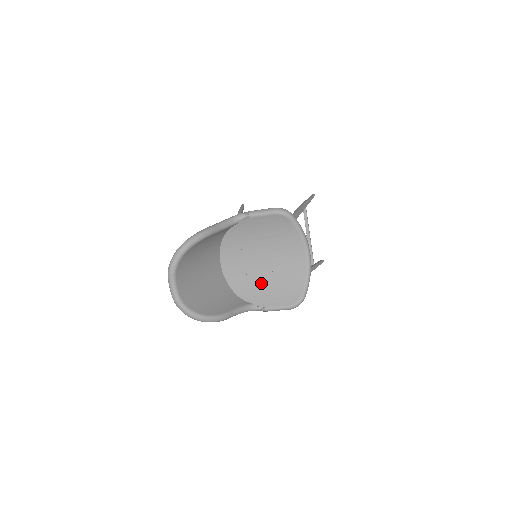
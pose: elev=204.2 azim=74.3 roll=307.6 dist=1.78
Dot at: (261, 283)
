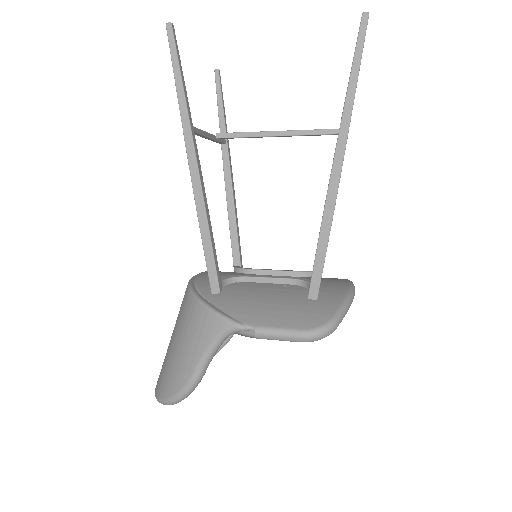
Dot at: occluded
